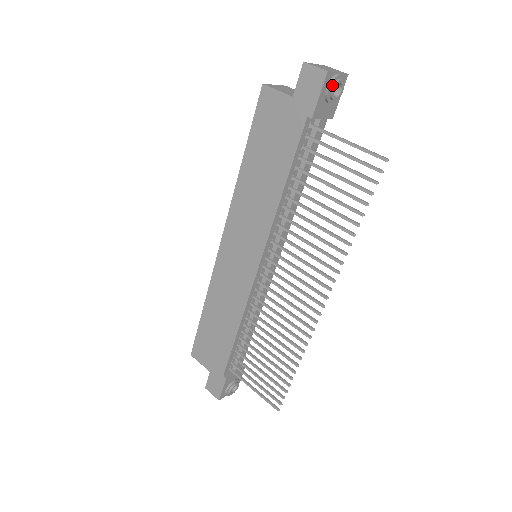
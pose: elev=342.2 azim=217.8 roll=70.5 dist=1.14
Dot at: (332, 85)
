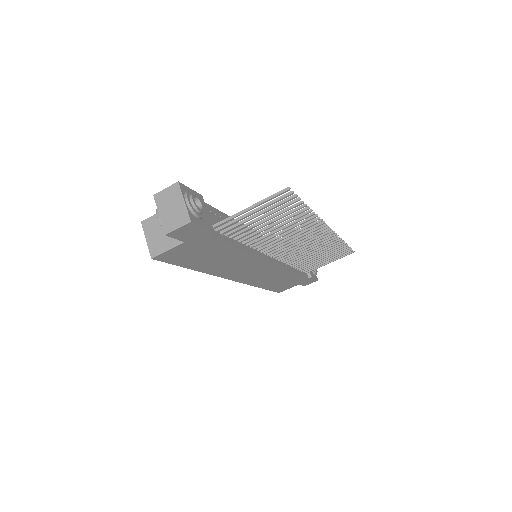
Dot at: (196, 213)
